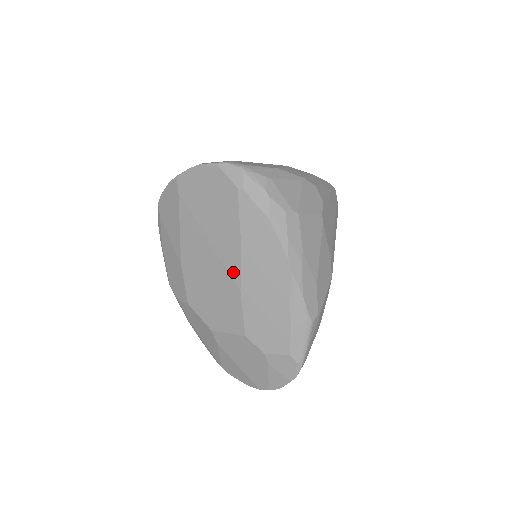
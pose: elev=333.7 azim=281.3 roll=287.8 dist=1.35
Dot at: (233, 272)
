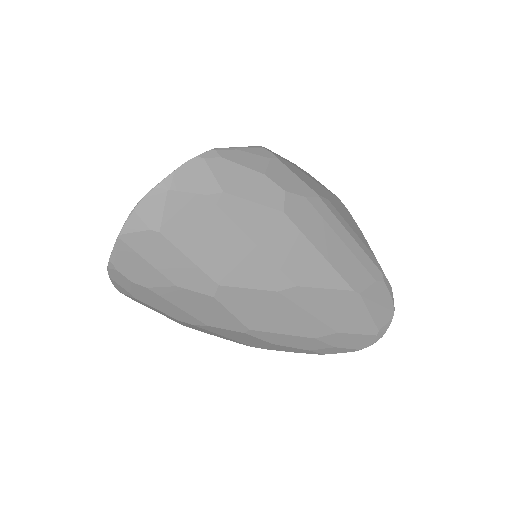
Dot at: occluded
